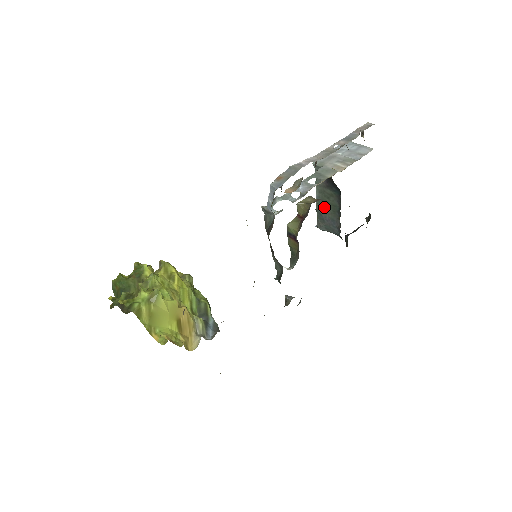
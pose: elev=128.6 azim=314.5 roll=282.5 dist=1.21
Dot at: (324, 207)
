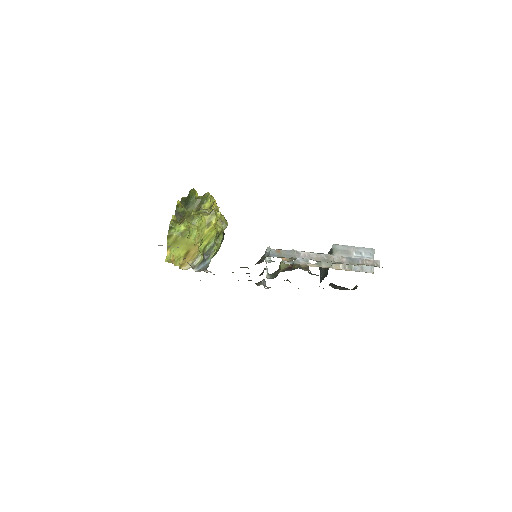
Dot at: occluded
